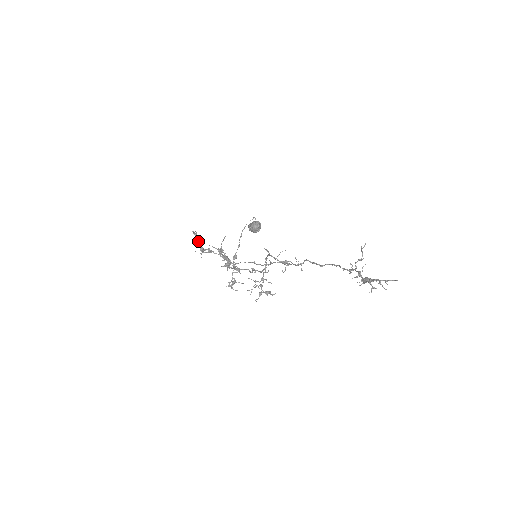
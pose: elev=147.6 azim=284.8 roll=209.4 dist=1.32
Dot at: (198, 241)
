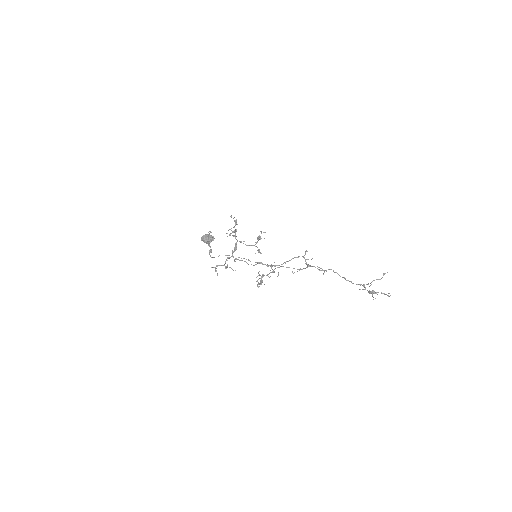
Dot at: (237, 224)
